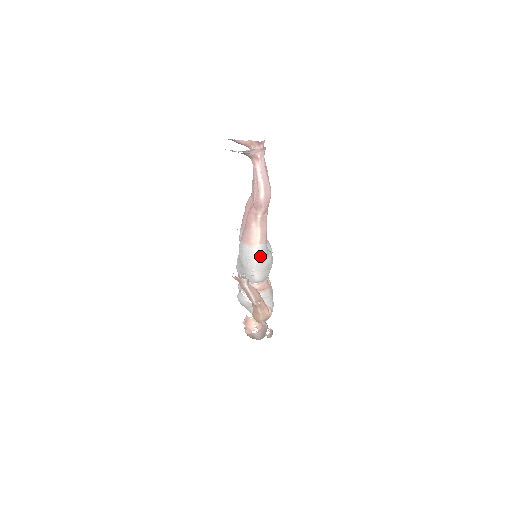
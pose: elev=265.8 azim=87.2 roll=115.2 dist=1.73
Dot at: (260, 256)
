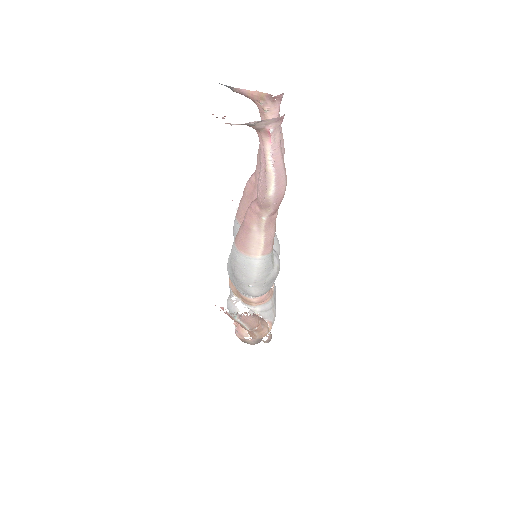
Dot at: (261, 270)
